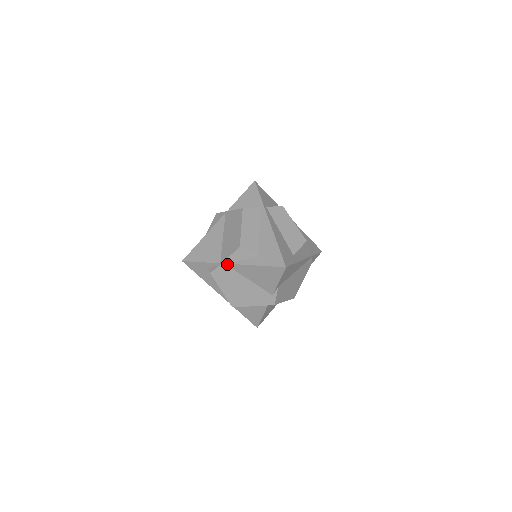
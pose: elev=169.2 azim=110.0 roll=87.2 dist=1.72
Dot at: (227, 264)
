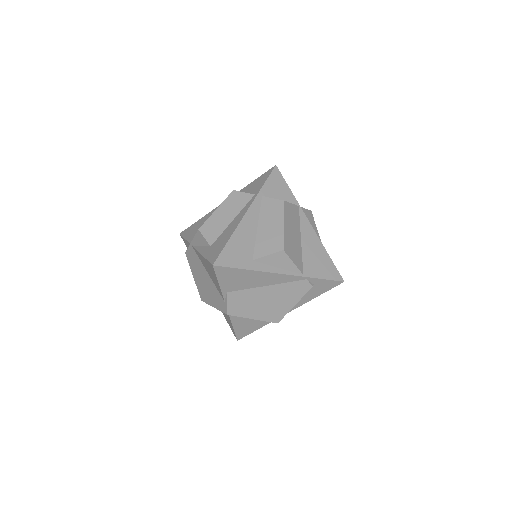
Dot at: (193, 246)
